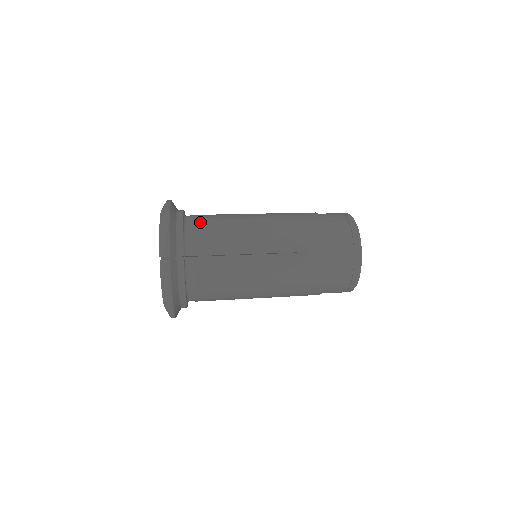
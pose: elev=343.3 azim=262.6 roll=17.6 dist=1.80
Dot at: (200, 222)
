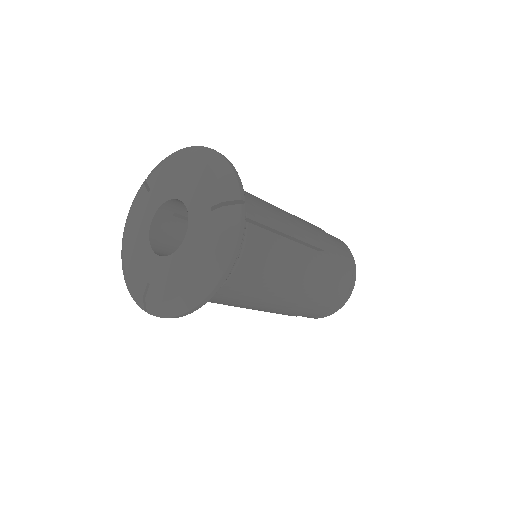
Dot at: occluded
